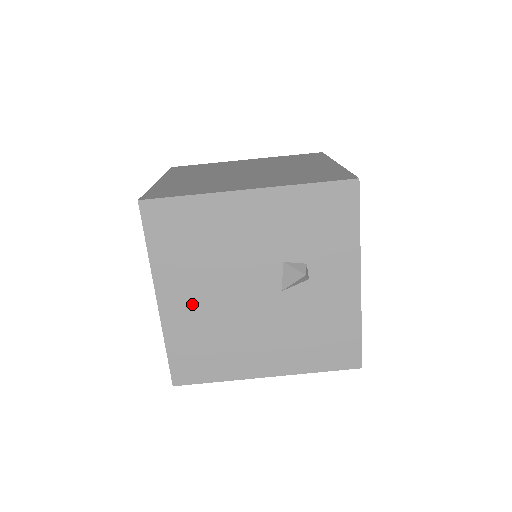
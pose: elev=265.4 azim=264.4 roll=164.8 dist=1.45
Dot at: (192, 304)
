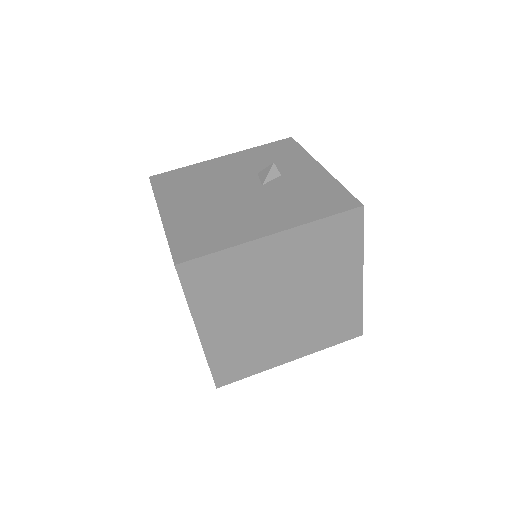
Dot at: (190, 209)
